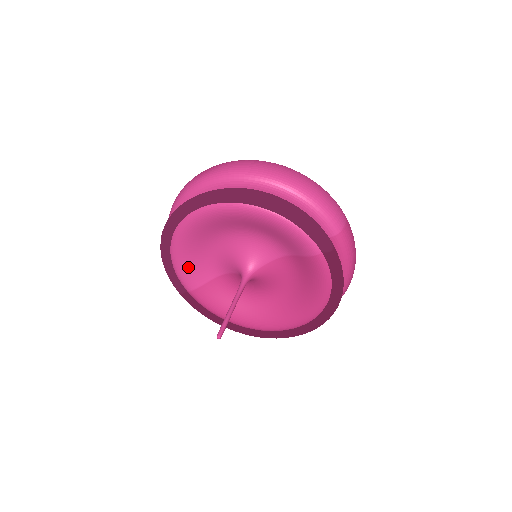
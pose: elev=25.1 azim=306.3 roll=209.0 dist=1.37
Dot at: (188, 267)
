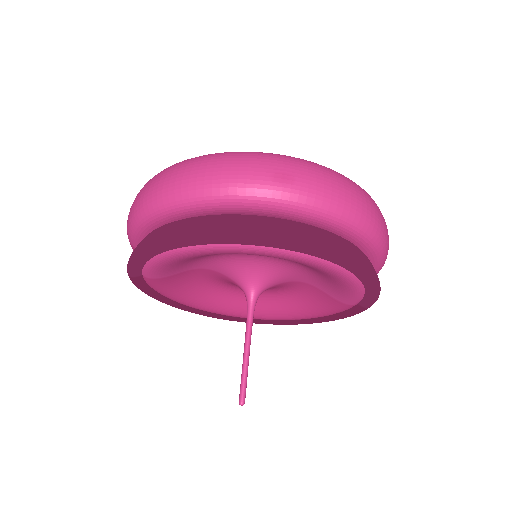
Dot at: (173, 265)
